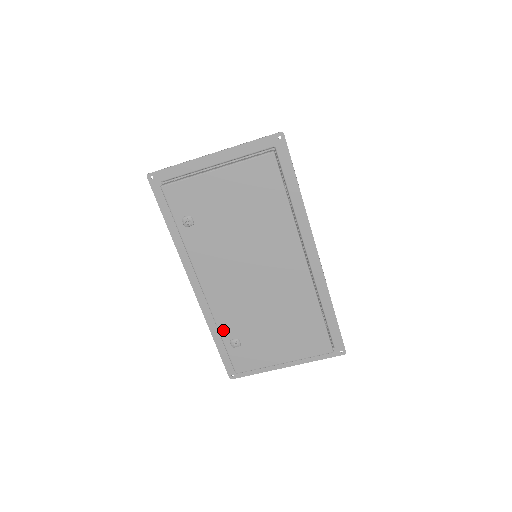
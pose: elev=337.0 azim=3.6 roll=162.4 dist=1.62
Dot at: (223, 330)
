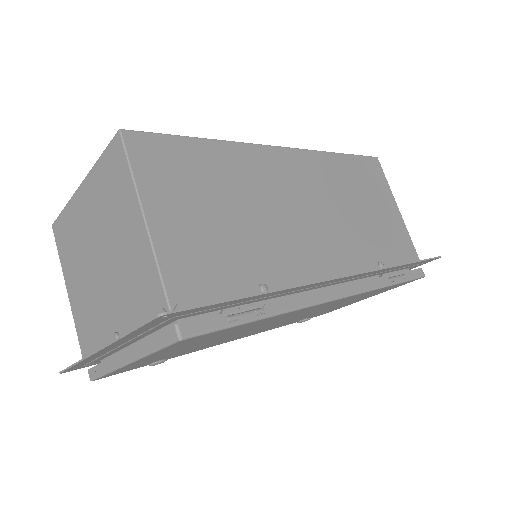
Dot at: occluded
